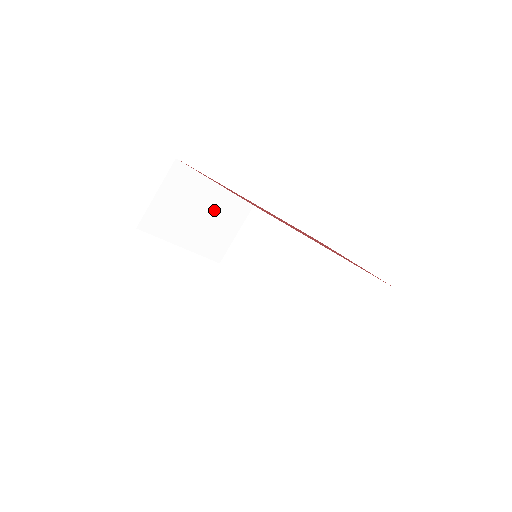
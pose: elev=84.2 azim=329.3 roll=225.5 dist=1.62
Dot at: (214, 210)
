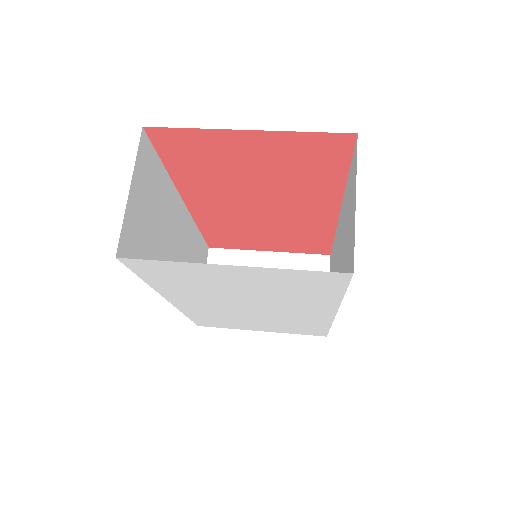
Dot at: occluded
